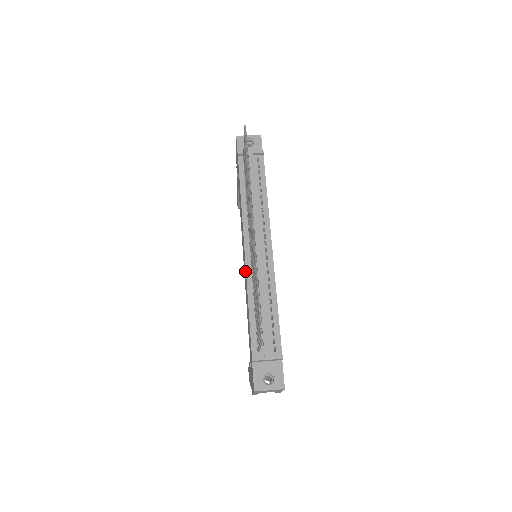
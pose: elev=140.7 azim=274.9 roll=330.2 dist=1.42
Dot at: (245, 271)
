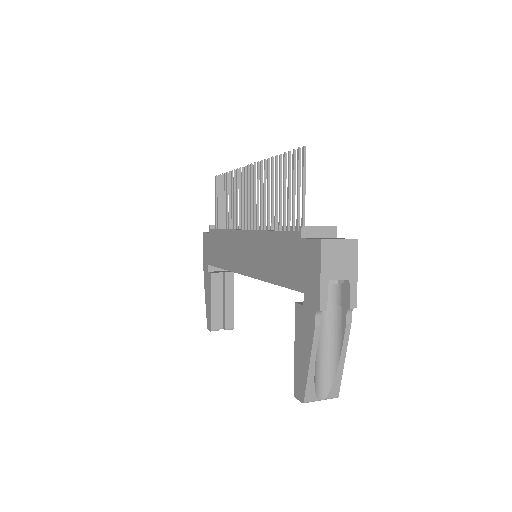
Dot at: (251, 242)
